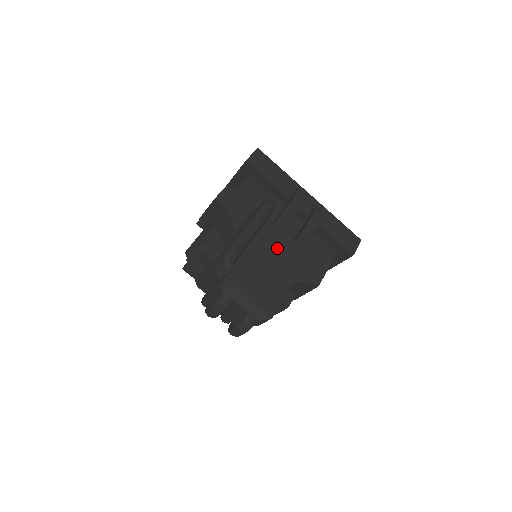
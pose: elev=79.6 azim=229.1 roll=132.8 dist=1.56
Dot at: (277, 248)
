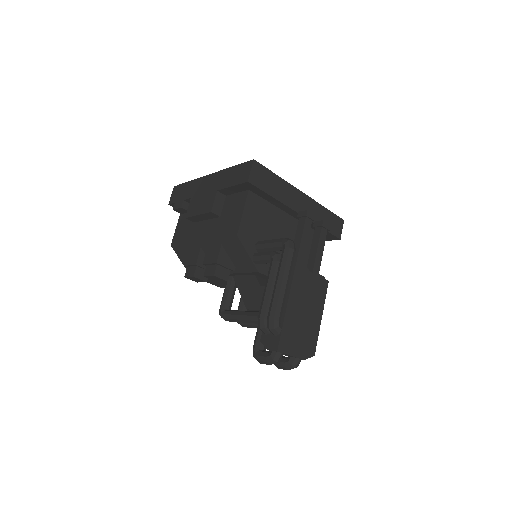
Dot at: (307, 290)
